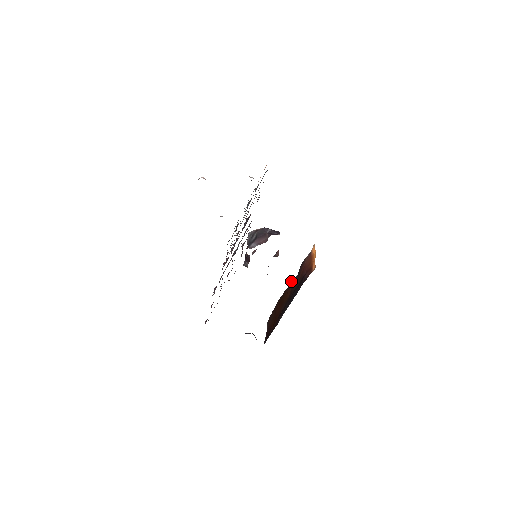
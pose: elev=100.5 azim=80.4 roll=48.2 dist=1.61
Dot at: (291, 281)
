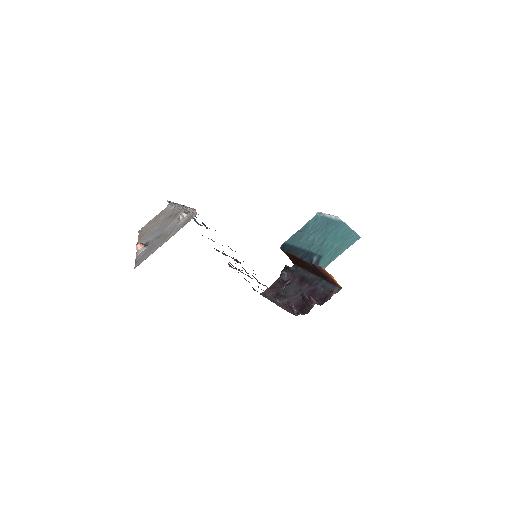
Dot at: (304, 261)
